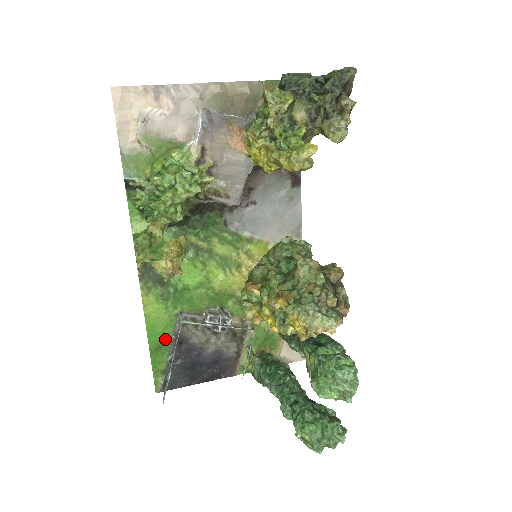
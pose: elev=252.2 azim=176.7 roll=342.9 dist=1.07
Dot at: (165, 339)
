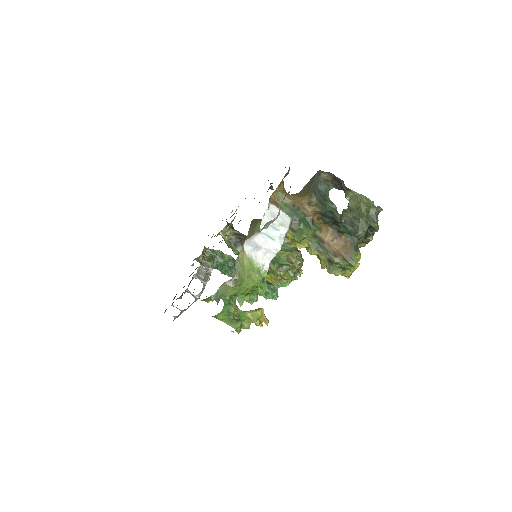
Dot at: occluded
